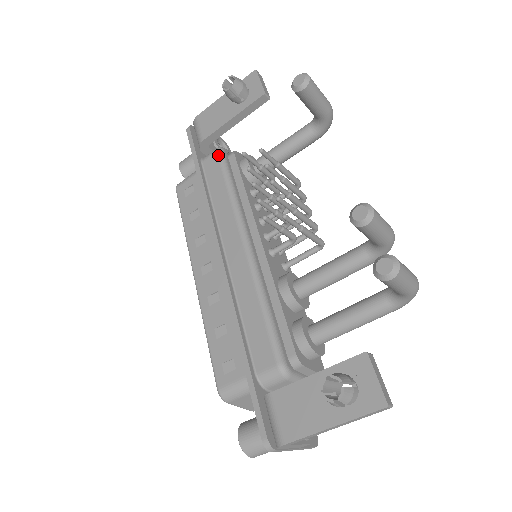
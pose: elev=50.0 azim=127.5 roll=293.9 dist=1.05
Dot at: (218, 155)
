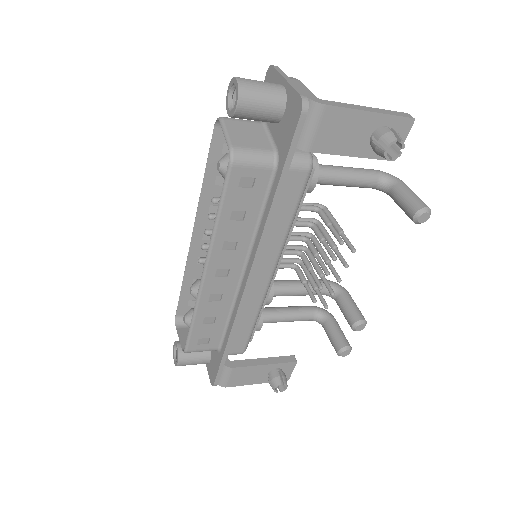
Dot at: (307, 177)
